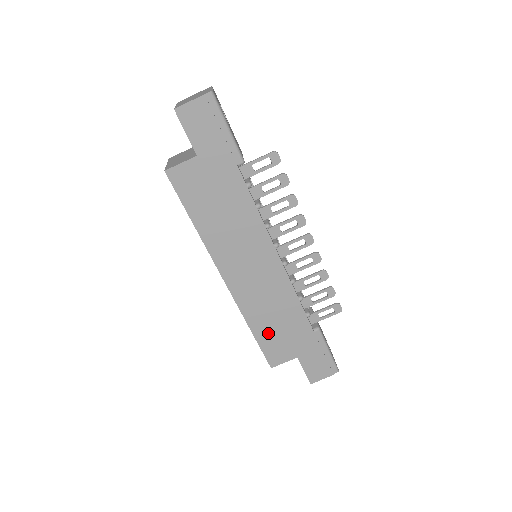
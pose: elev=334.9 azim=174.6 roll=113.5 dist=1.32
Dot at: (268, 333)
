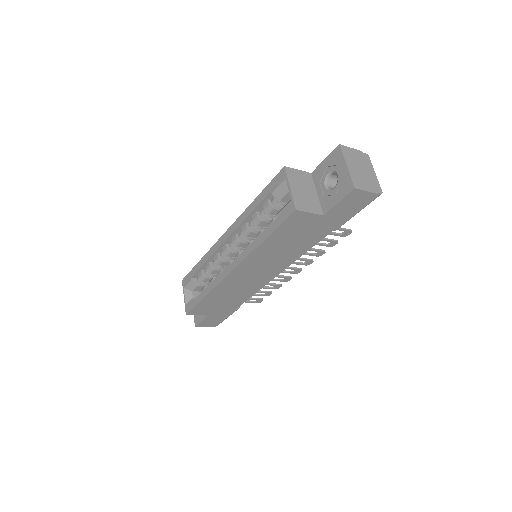
Dot at: (212, 301)
